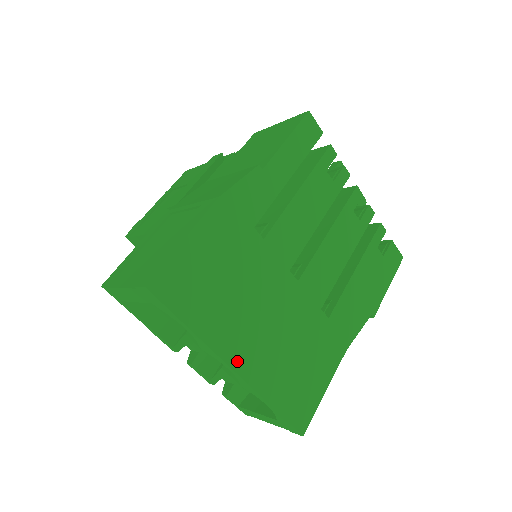
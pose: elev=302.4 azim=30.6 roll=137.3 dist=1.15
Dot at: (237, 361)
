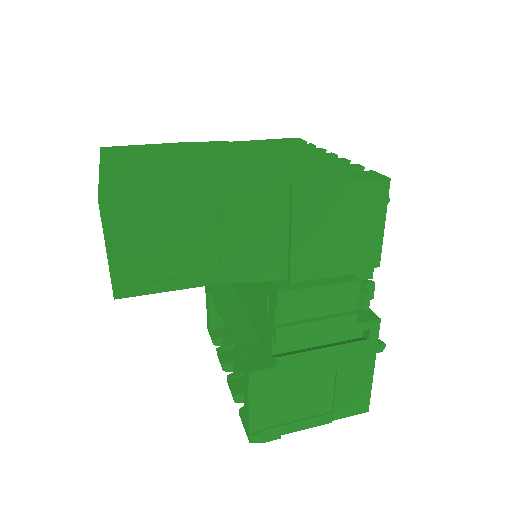
Dot at: (108, 167)
